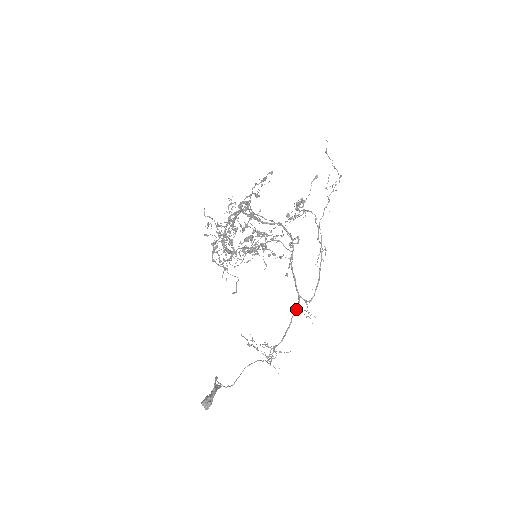
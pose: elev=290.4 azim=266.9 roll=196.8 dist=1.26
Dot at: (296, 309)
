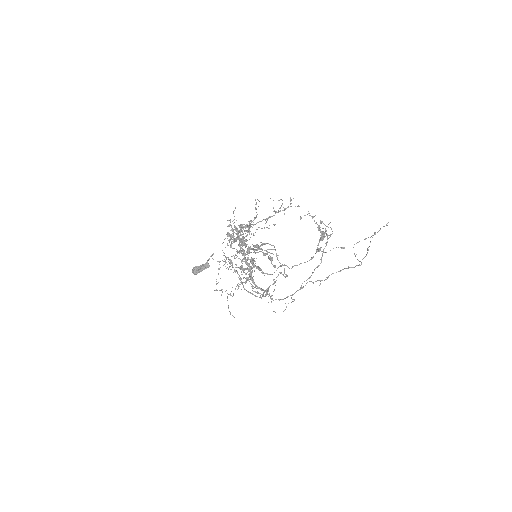
Dot at: occluded
